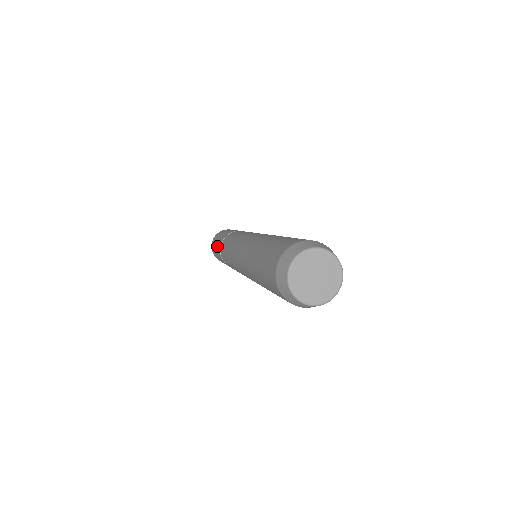
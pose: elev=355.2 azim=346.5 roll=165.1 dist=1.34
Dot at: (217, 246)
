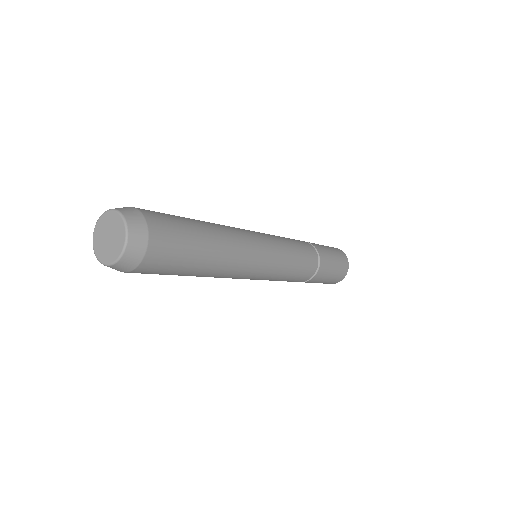
Dot at: occluded
